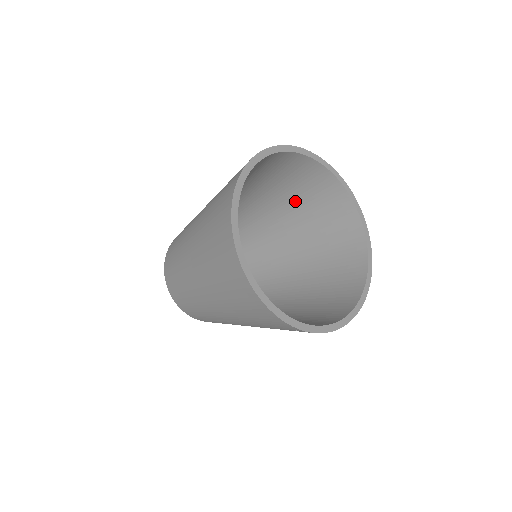
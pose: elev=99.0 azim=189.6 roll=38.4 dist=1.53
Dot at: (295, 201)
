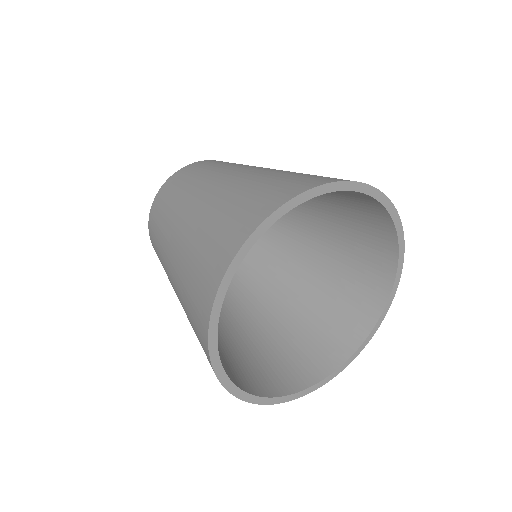
Dot at: (333, 206)
